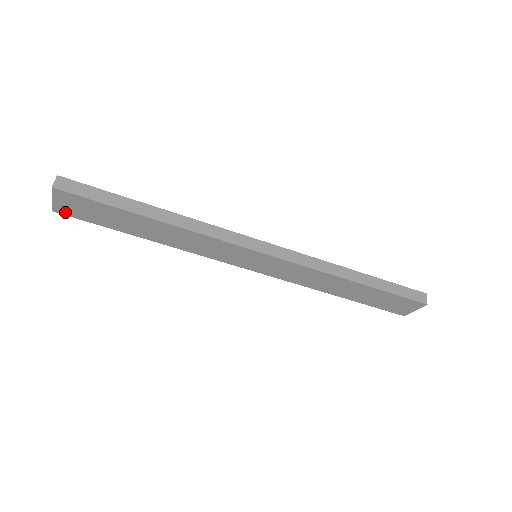
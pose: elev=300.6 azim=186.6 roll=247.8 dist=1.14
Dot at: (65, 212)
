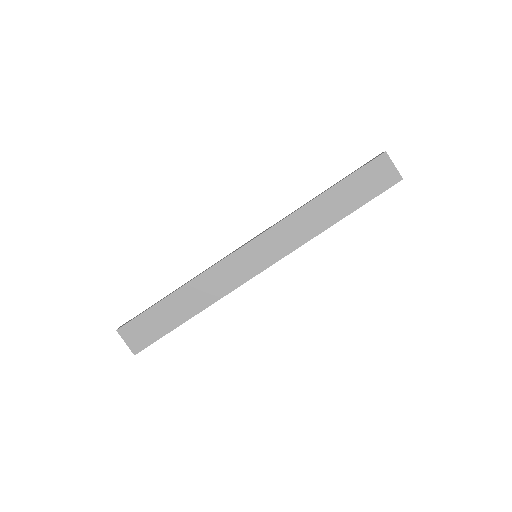
Dot at: (140, 347)
